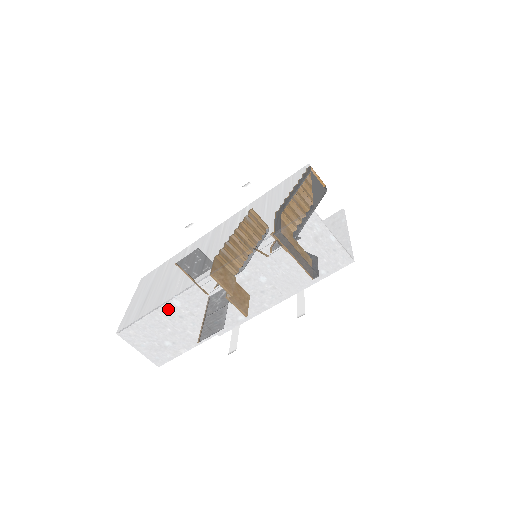
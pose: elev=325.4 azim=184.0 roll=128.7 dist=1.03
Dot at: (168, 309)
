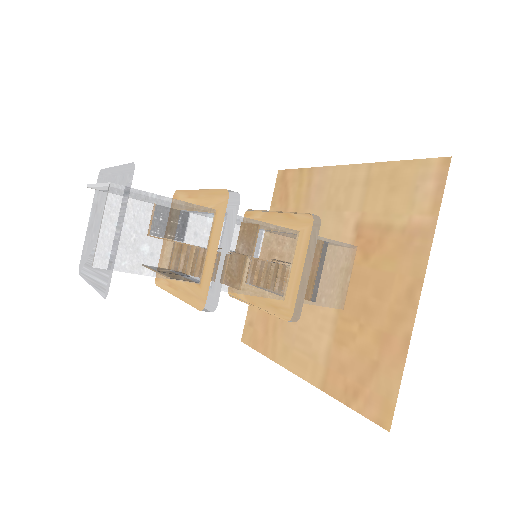
Dot at: (196, 215)
